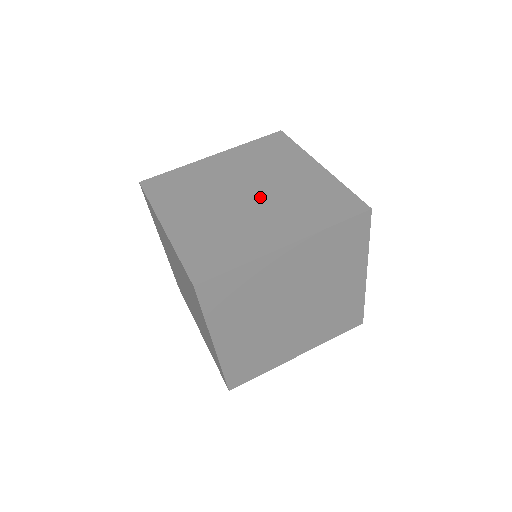
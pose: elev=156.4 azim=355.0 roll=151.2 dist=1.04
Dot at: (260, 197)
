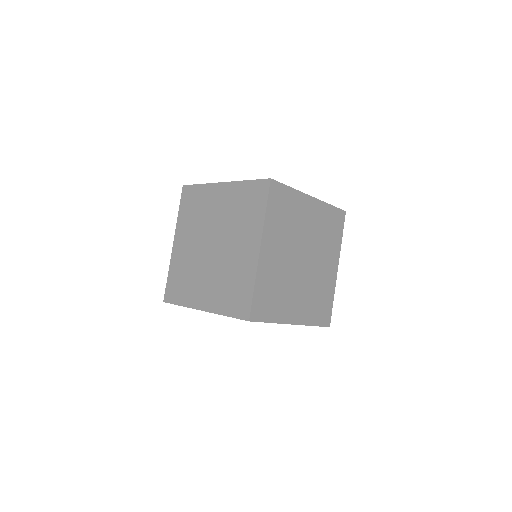
Dot at: (220, 239)
